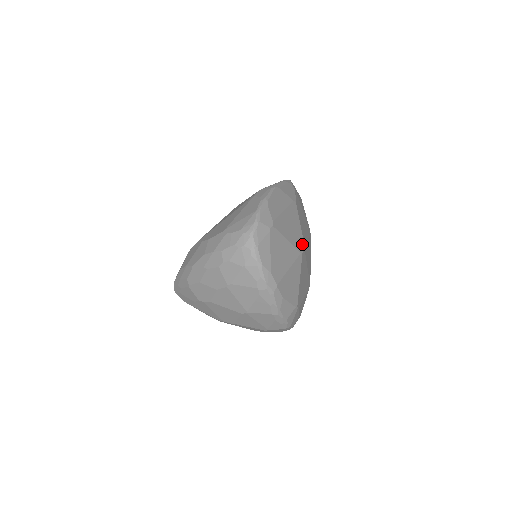
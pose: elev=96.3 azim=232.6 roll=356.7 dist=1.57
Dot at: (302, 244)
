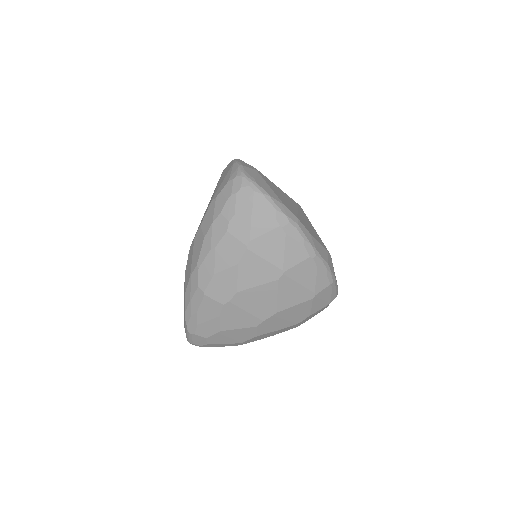
Dot at: occluded
